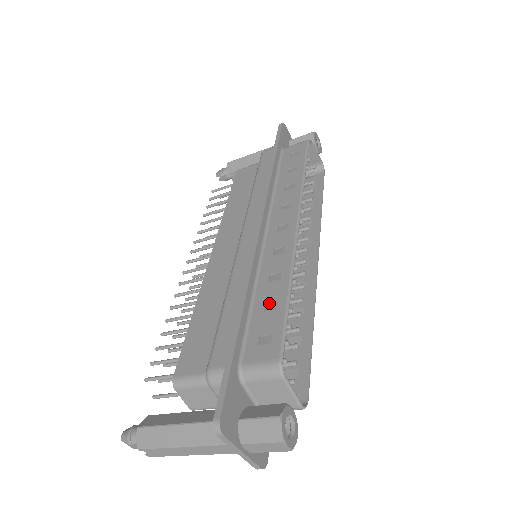
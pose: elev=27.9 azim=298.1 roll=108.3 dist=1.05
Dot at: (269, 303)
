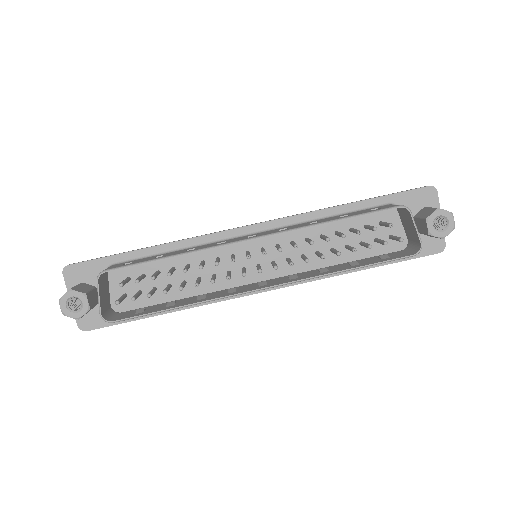
Dot at: occluded
